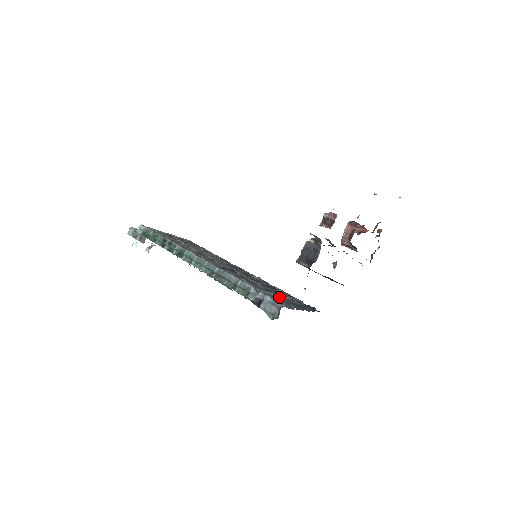
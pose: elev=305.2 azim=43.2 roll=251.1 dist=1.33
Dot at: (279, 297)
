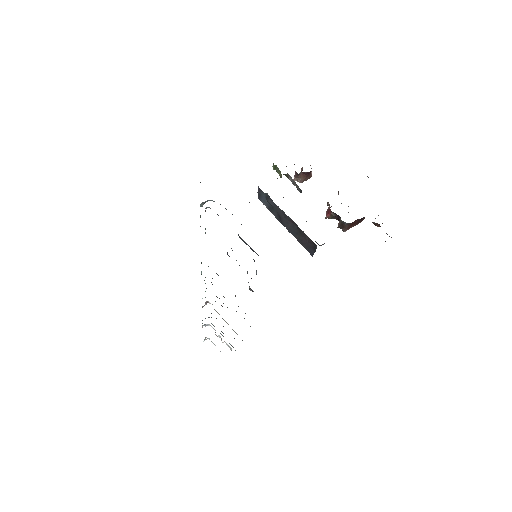
Dot at: occluded
